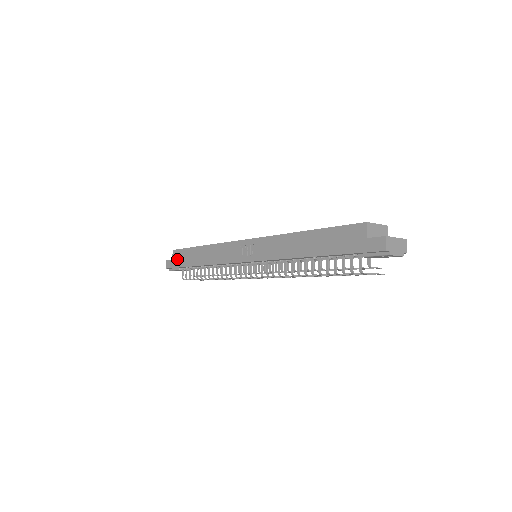
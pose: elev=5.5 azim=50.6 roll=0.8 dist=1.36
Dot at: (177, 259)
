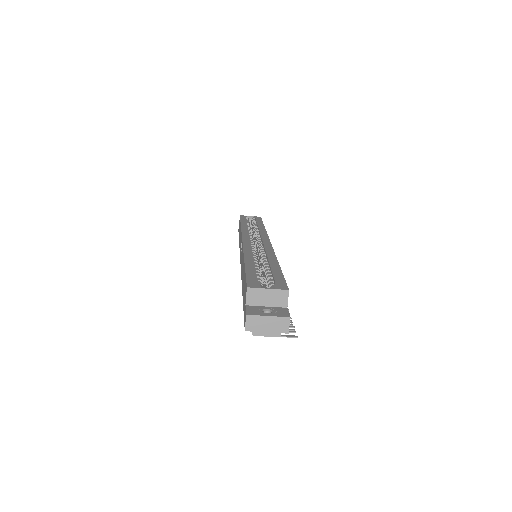
Dot at: occluded
